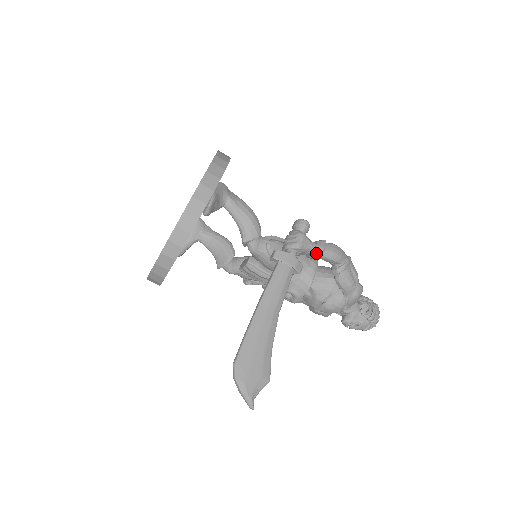
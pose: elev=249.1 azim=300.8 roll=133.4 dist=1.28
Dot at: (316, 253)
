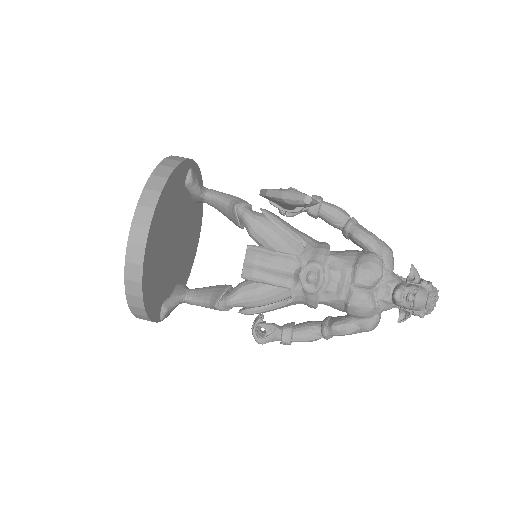
Dot at: (315, 198)
